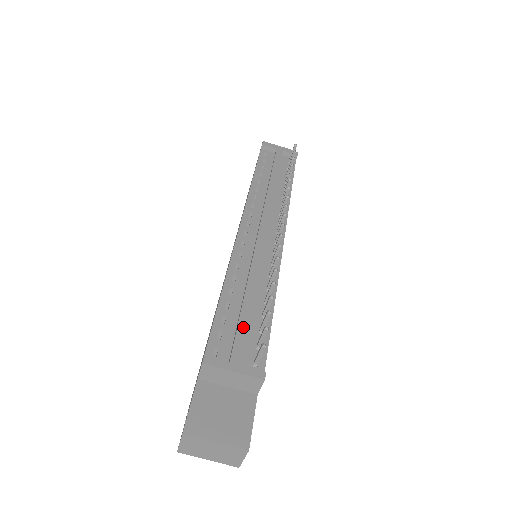
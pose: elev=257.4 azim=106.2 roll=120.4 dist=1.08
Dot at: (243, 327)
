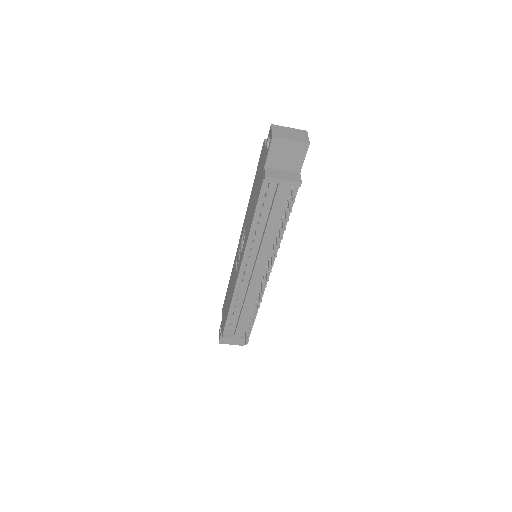
Dot at: (240, 326)
